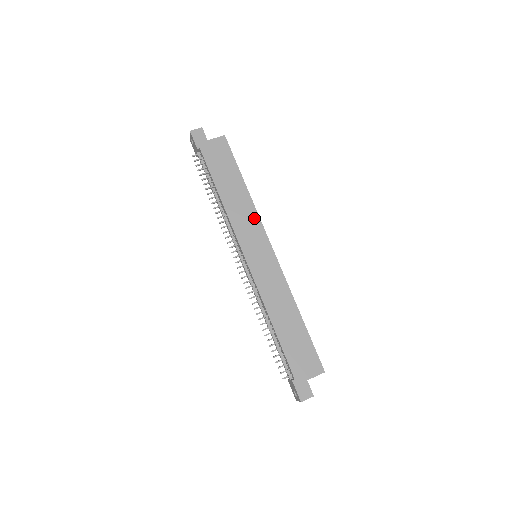
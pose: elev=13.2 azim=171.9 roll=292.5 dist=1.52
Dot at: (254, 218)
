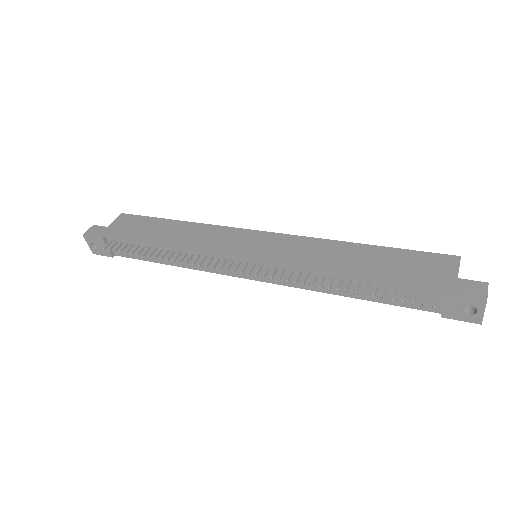
Dot at: (216, 230)
